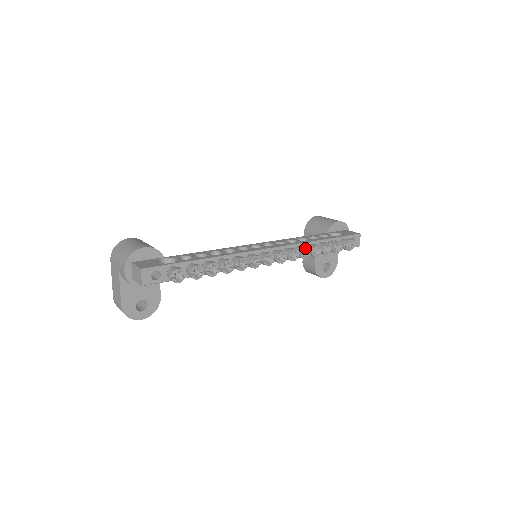
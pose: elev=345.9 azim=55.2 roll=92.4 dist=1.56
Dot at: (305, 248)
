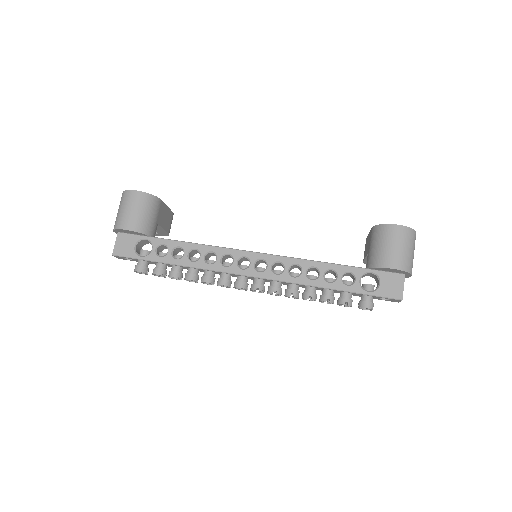
Dot at: occluded
